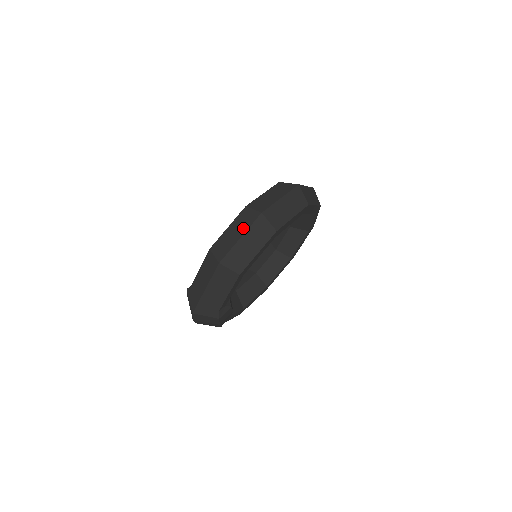
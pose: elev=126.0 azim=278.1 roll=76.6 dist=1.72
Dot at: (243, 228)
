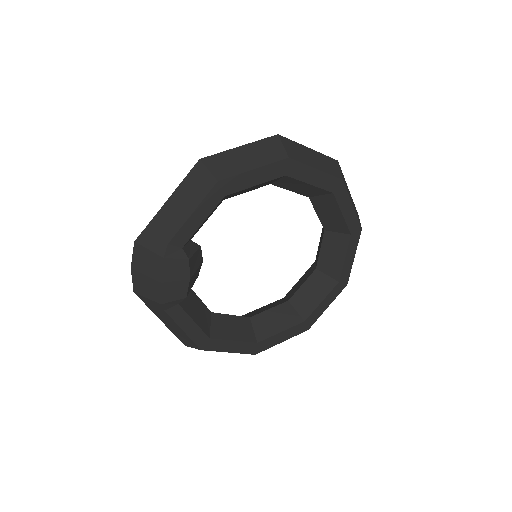
Dot at: occluded
